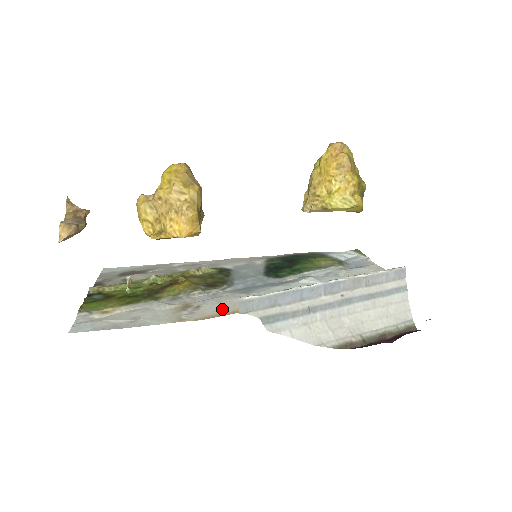
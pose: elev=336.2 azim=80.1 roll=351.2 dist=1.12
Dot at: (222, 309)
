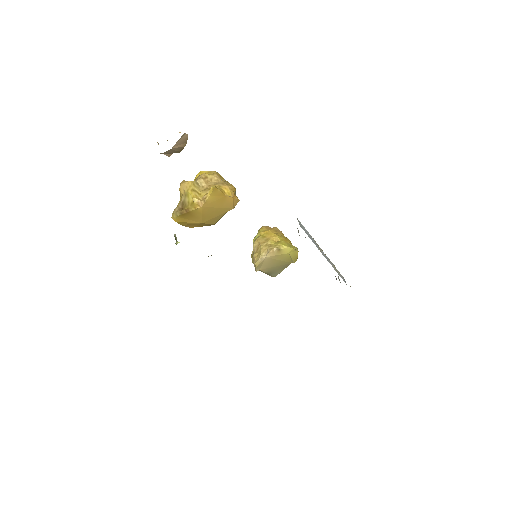
Dot at: occluded
